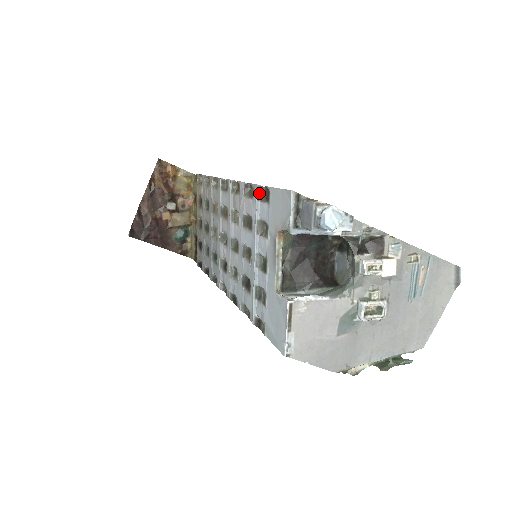
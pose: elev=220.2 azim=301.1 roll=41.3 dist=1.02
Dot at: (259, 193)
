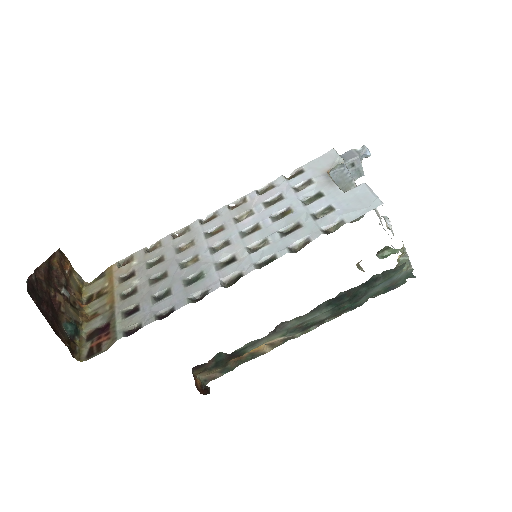
Dot at: (286, 178)
